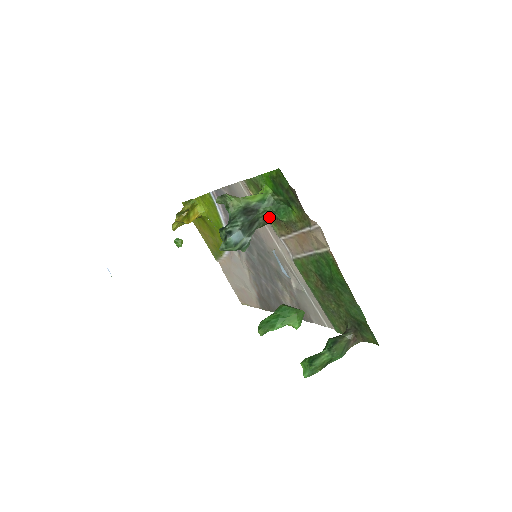
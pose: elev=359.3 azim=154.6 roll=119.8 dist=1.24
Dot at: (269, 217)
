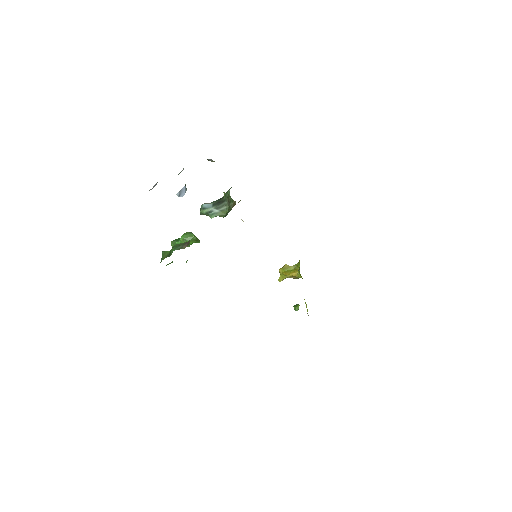
Dot at: (230, 199)
